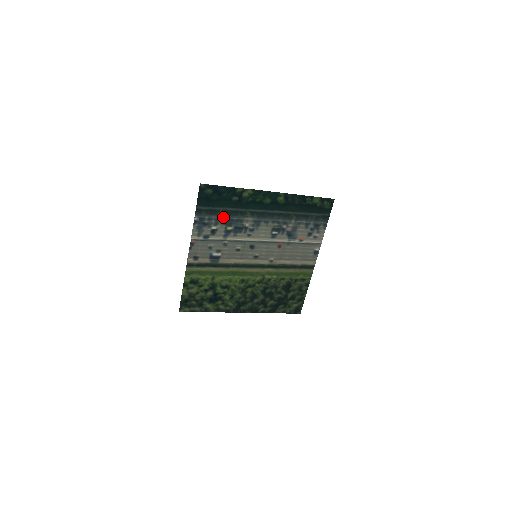
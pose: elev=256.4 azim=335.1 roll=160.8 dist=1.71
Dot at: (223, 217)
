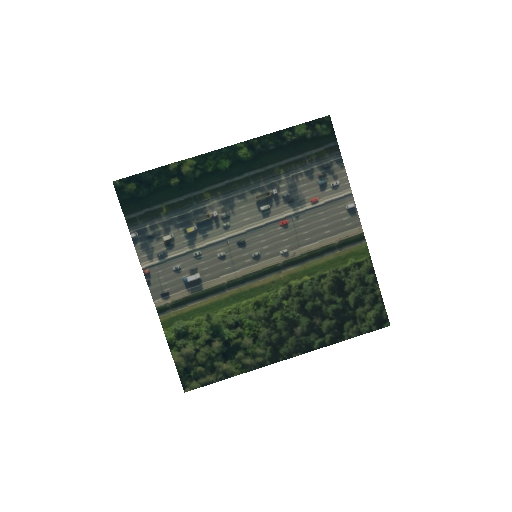
Dot at: (172, 217)
